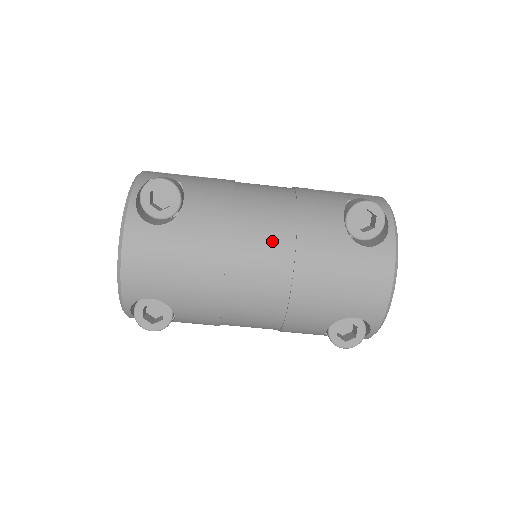
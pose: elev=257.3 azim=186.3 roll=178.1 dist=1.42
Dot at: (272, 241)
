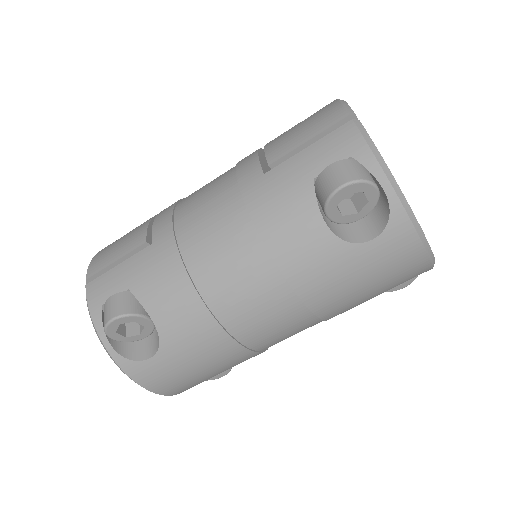
Dot at: (265, 301)
